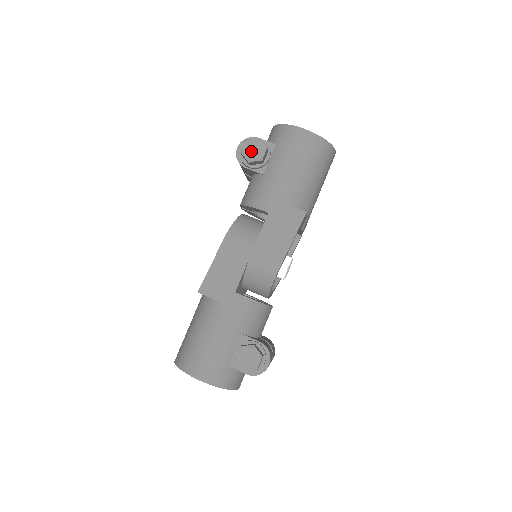
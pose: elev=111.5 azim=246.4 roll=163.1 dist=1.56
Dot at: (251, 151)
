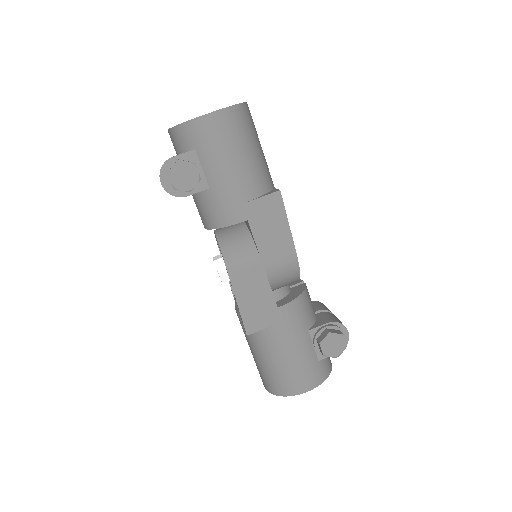
Dot at: (183, 180)
